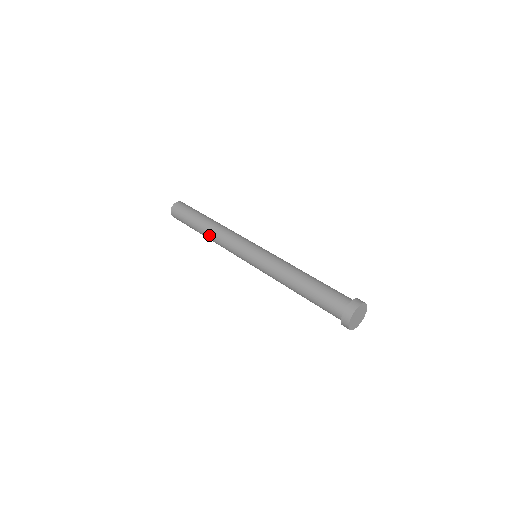
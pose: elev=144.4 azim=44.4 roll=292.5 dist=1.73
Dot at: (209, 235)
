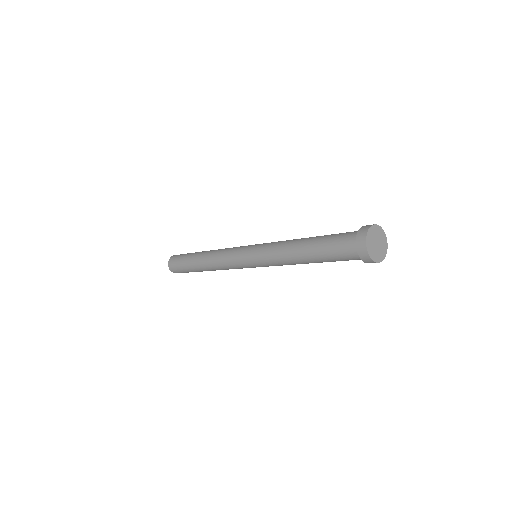
Dot at: (210, 251)
